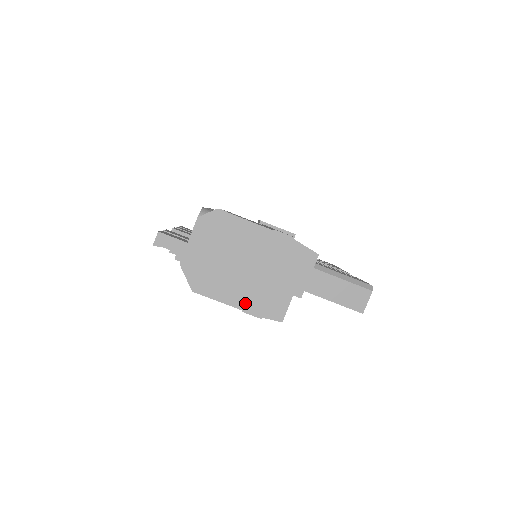
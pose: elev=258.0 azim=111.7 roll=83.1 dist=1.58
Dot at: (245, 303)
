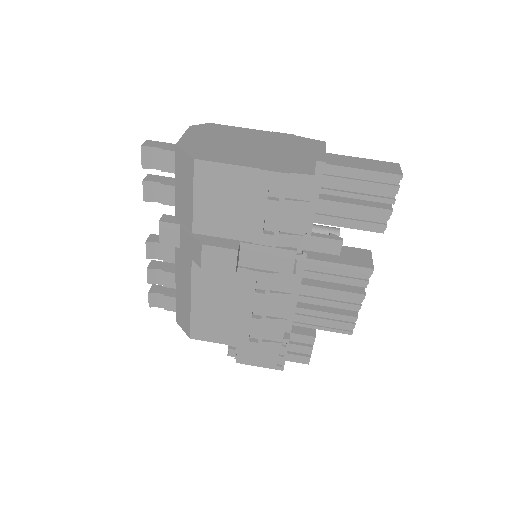
Dot at: (262, 165)
